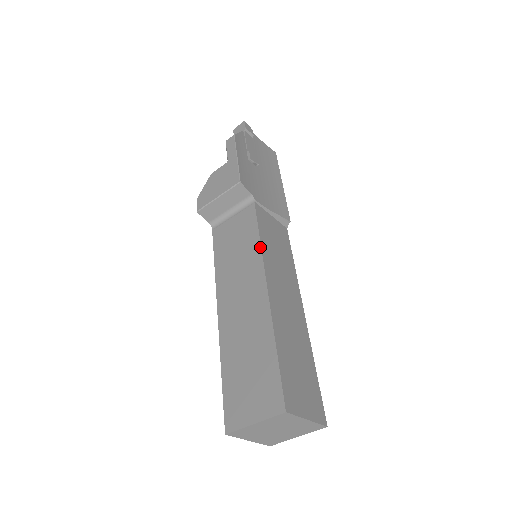
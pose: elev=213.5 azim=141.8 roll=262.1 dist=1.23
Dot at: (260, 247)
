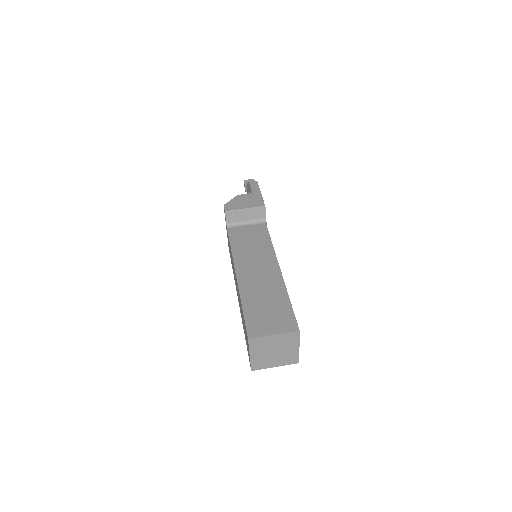
Dot at: (273, 247)
